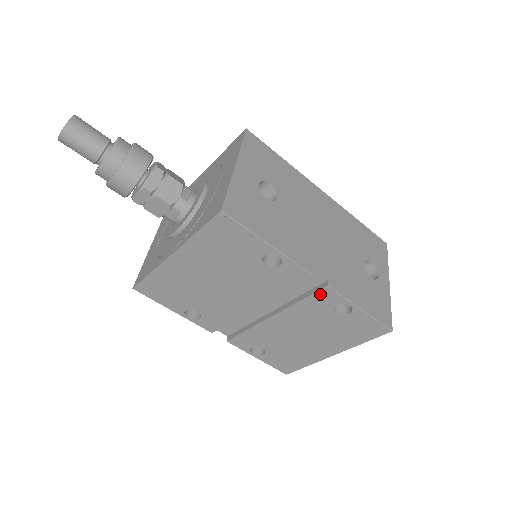
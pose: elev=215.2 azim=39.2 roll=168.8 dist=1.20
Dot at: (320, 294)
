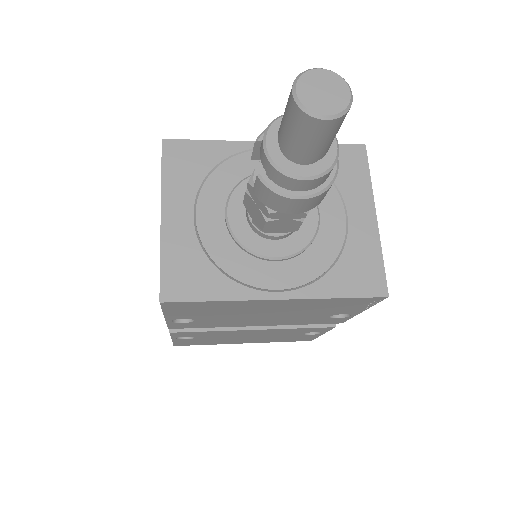
Dot at: (320, 328)
